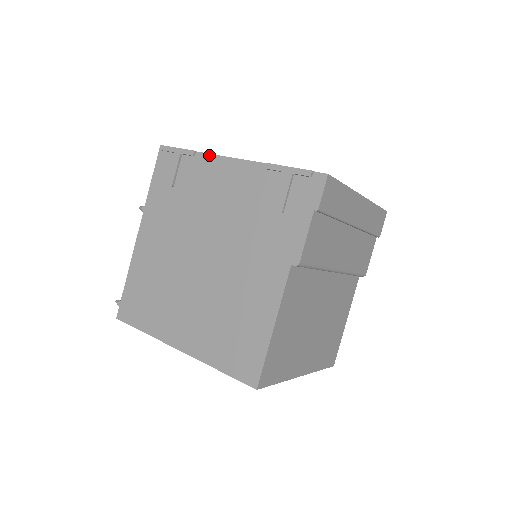
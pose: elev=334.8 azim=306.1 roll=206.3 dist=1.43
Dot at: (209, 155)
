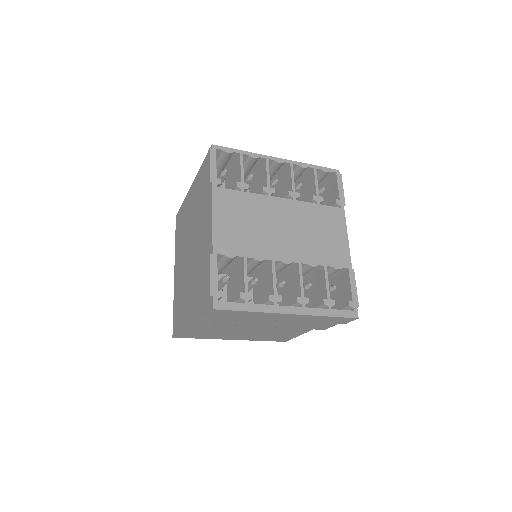
Dot at: (212, 197)
